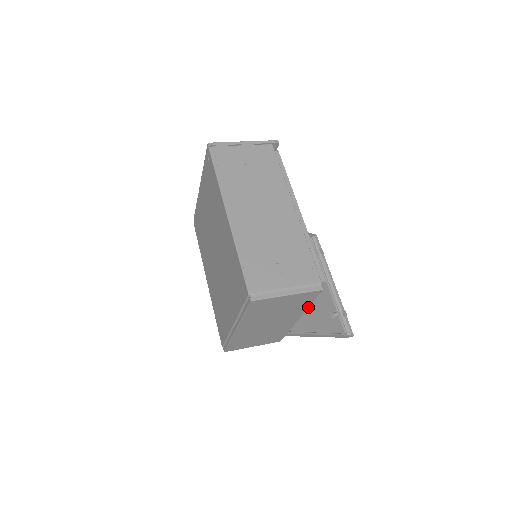
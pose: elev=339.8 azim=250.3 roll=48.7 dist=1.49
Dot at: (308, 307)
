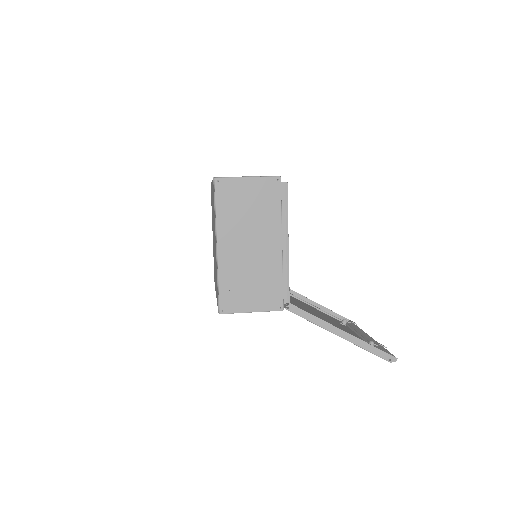
Dot at: occluded
